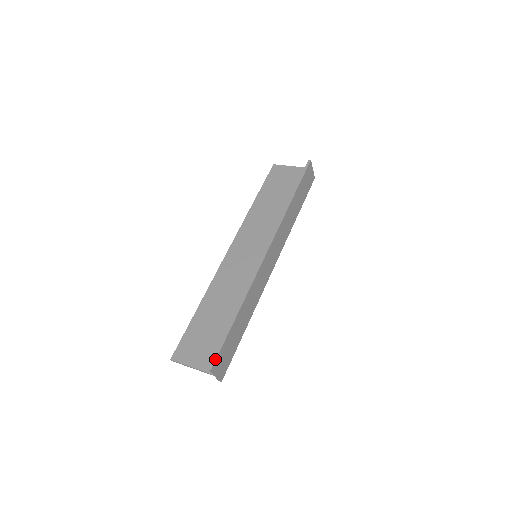
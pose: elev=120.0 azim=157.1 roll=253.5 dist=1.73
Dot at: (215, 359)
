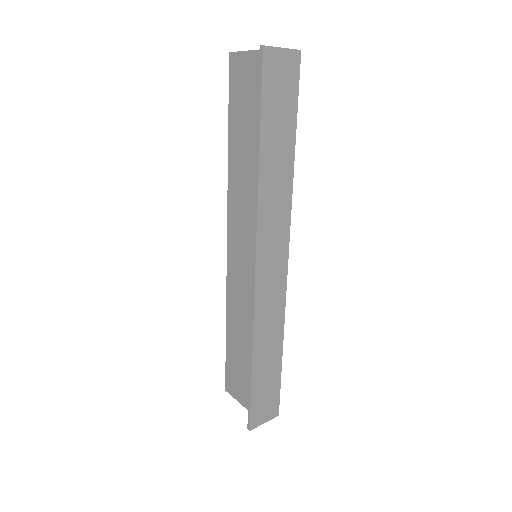
Dot at: (249, 419)
